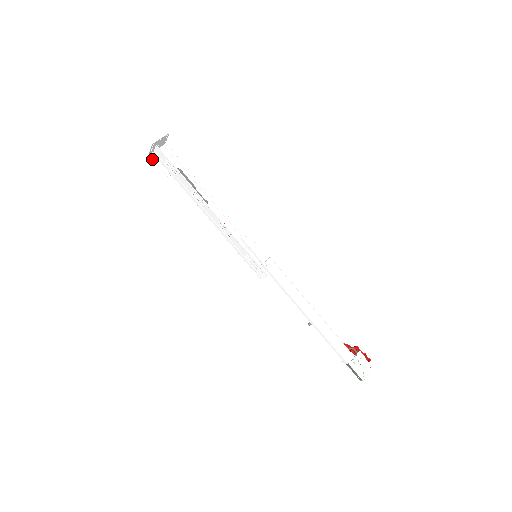
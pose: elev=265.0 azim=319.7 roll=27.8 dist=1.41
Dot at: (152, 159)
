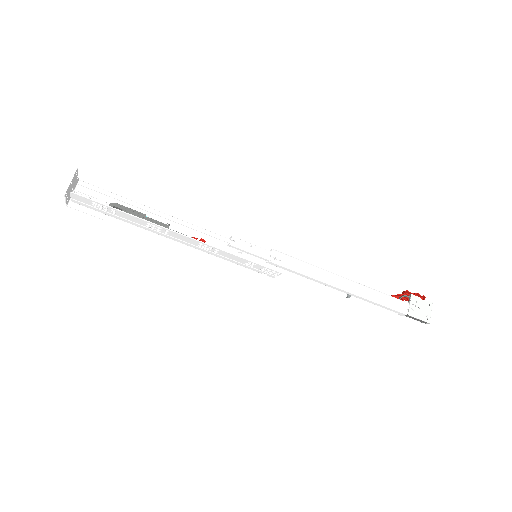
Dot at: occluded
